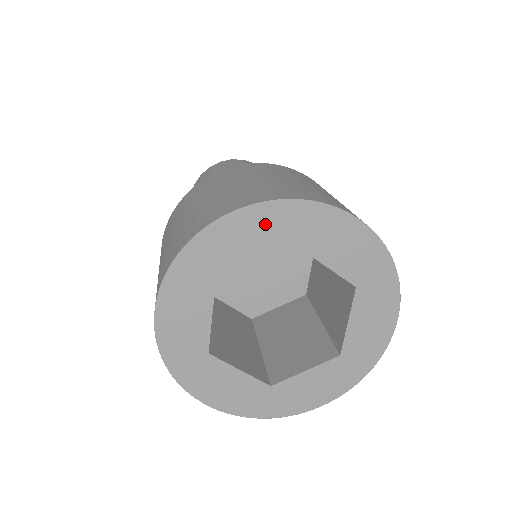
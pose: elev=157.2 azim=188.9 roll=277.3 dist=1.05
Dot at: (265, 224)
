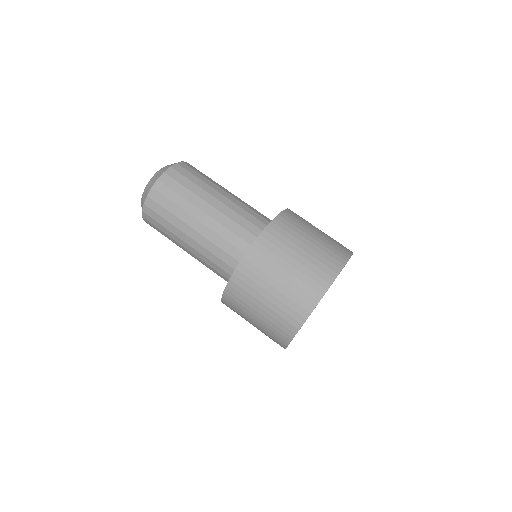
Dot at: occluded
